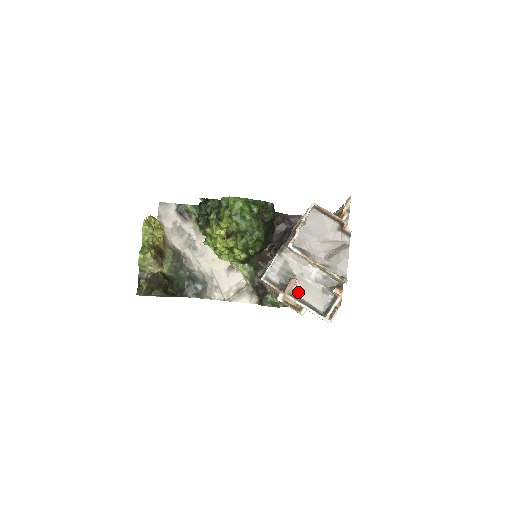
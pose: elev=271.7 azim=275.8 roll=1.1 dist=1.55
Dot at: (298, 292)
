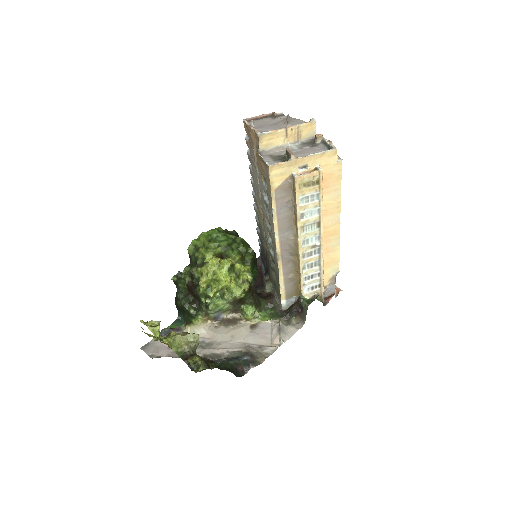
Dot at: occluded
